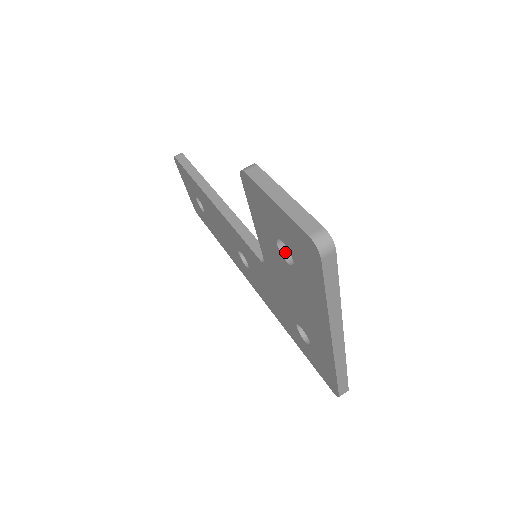
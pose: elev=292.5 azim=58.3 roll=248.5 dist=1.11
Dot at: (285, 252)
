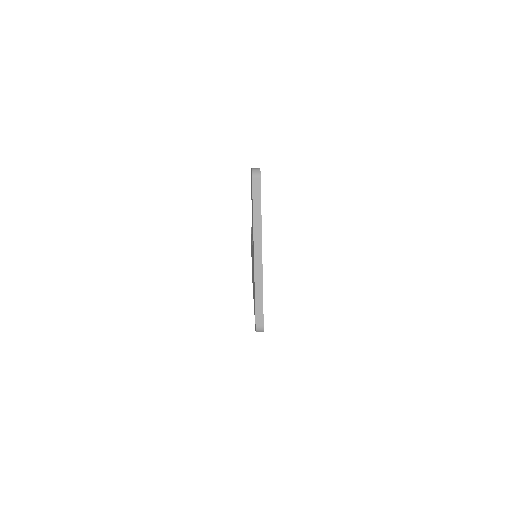
Dot at: occluded
